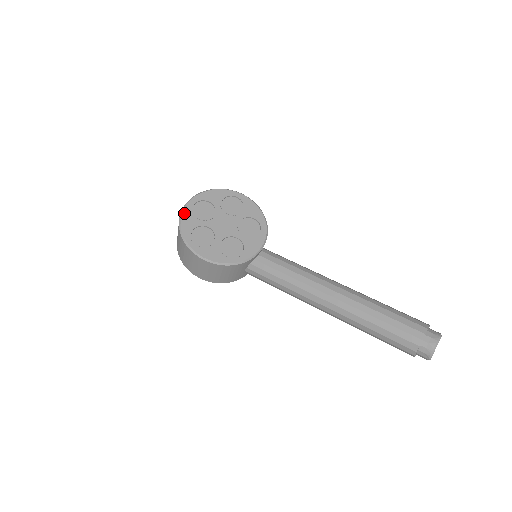
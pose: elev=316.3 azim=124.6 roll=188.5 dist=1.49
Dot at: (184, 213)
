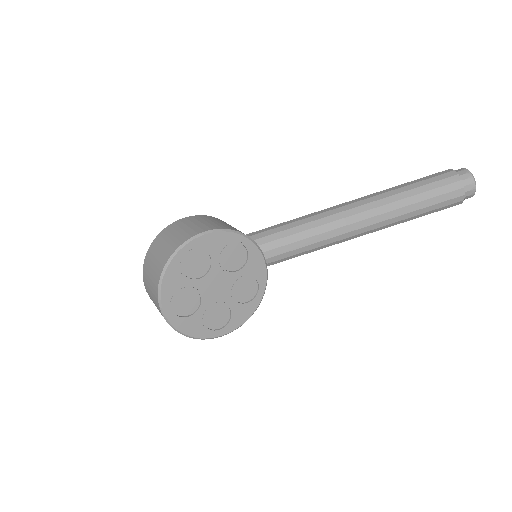
Dot at: (179, 328)
